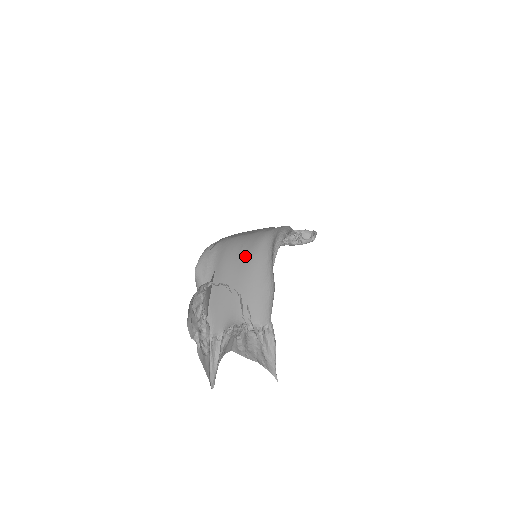
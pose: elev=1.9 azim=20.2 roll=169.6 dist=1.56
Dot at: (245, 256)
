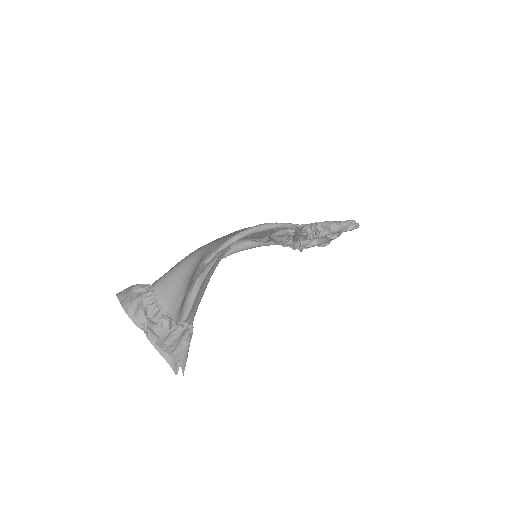
Dot at: occluded
